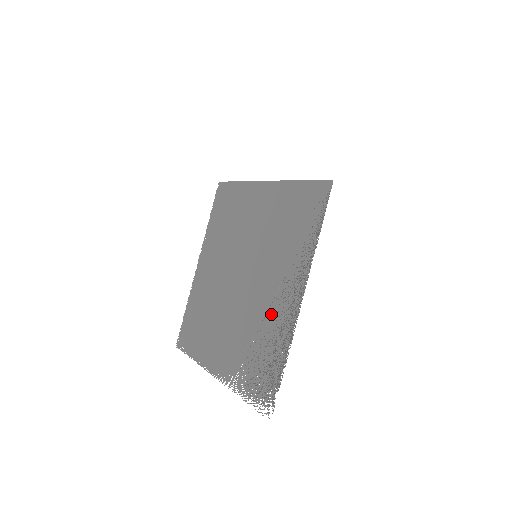
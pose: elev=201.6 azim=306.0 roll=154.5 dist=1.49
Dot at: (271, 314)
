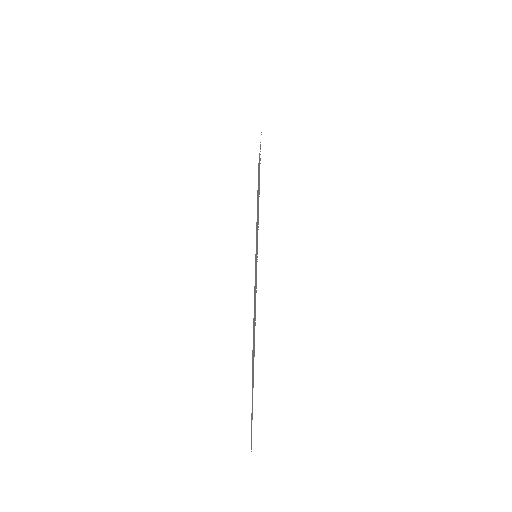
Dot at: occluded
